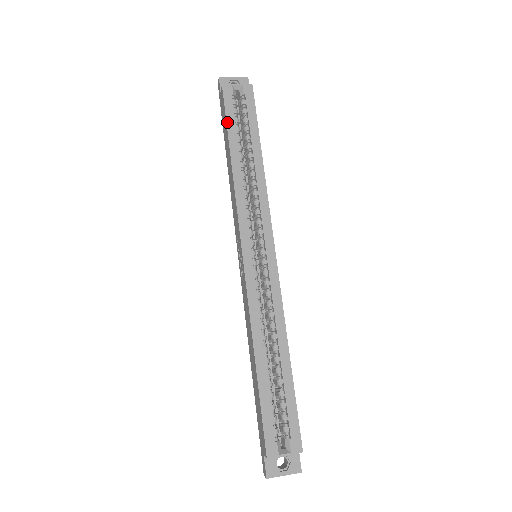
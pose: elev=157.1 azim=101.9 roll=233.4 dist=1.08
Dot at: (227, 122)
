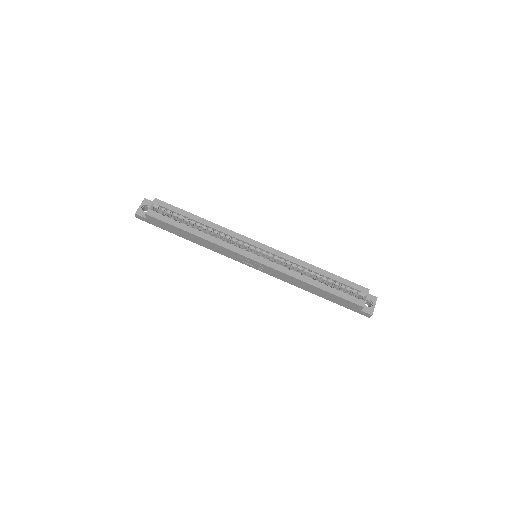
Dot at: (171, 225)
